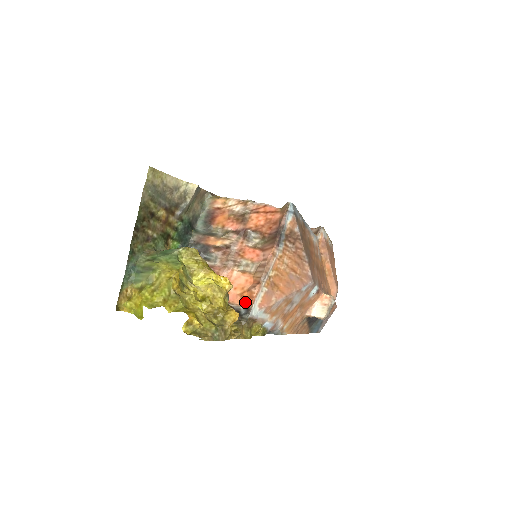
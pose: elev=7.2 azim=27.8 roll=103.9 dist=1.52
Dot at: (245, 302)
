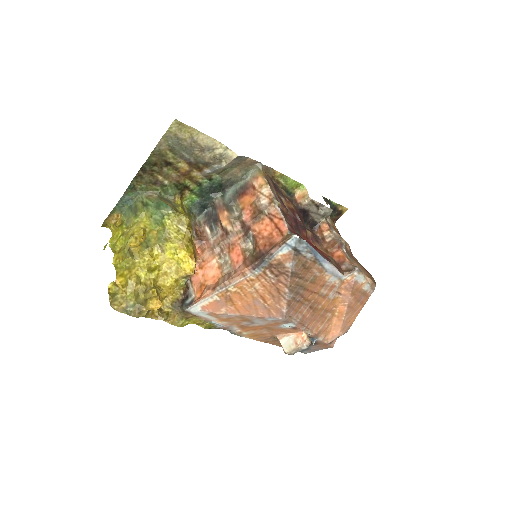
Dot at: (198, 294)
